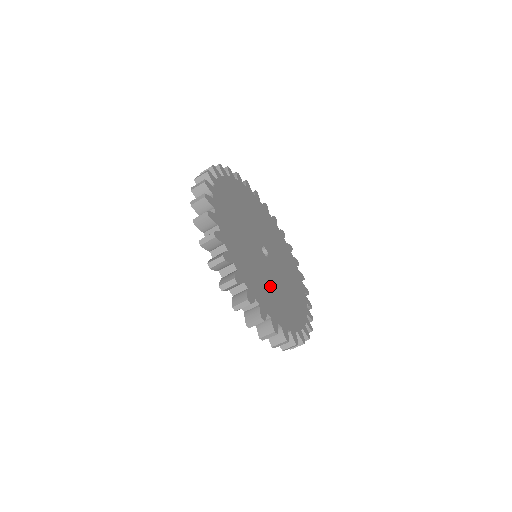
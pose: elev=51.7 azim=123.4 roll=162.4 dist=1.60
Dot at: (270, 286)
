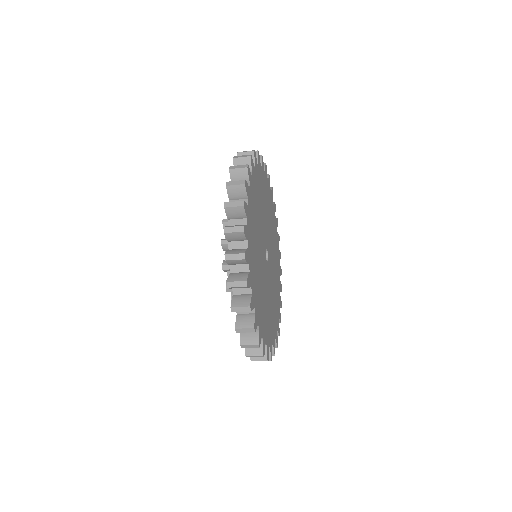
Dot at: (267, 302)
